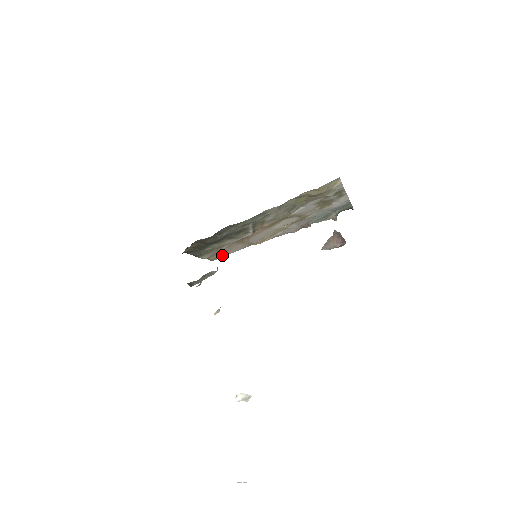
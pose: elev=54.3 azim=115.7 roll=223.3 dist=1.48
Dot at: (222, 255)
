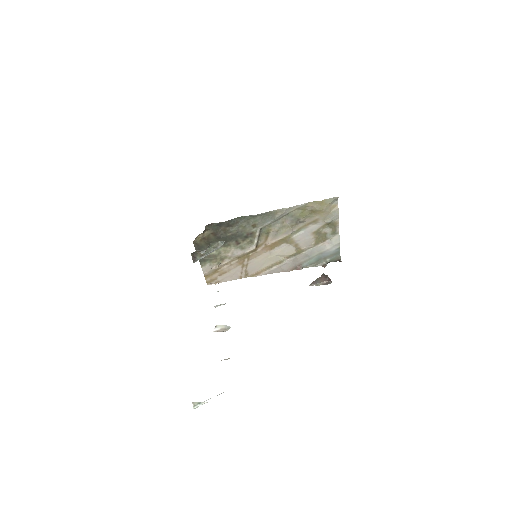
Dot at: (218, 279)
